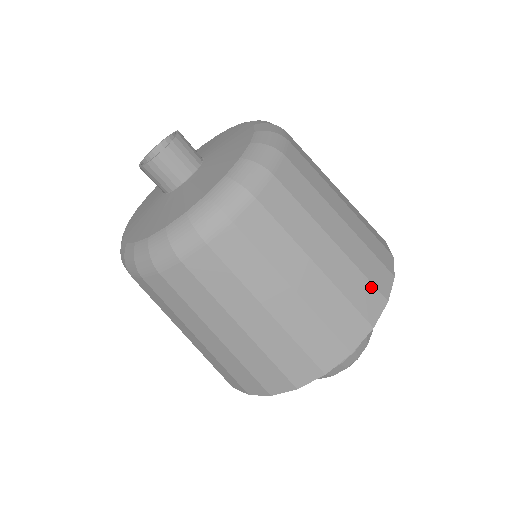
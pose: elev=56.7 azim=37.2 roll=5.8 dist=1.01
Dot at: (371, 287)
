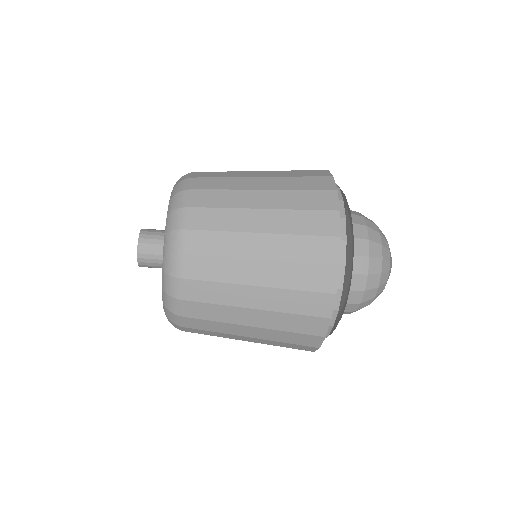
Dot at: (316, 239)
